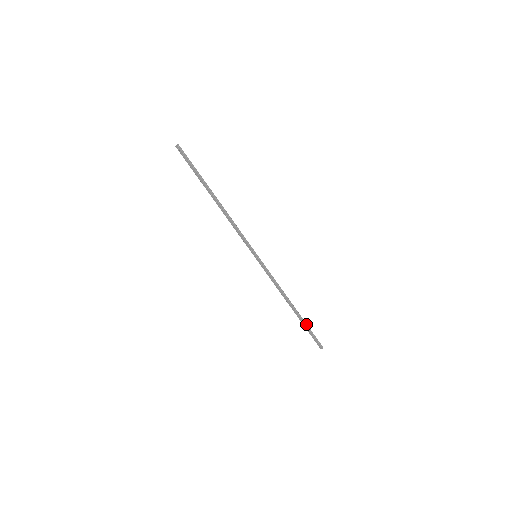
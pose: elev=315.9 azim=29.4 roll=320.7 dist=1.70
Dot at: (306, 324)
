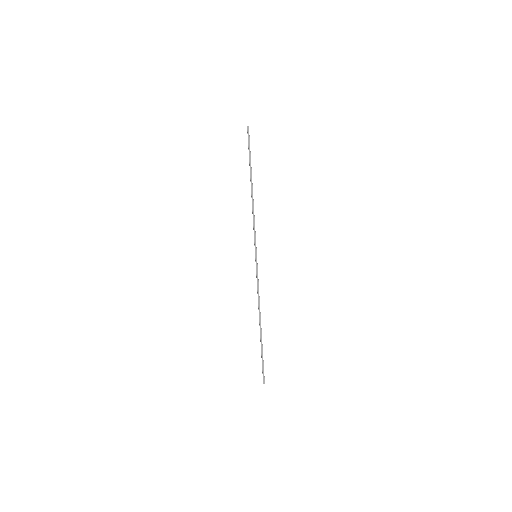
Dot at: (262, 349)
